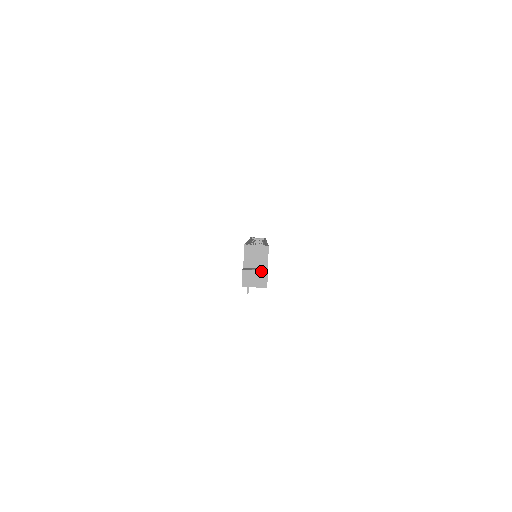
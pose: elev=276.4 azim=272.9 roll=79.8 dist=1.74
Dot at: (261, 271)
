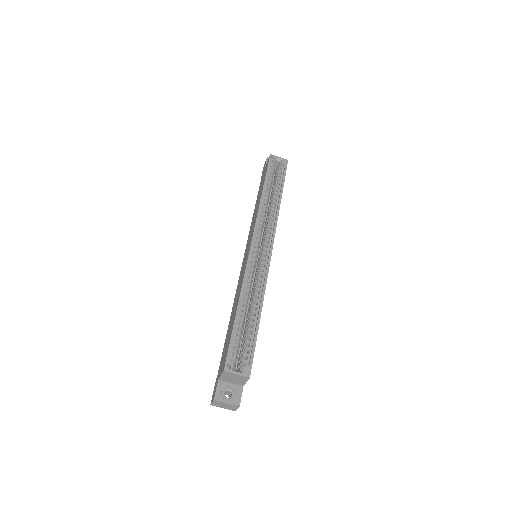
Dot at: (233, 405)
